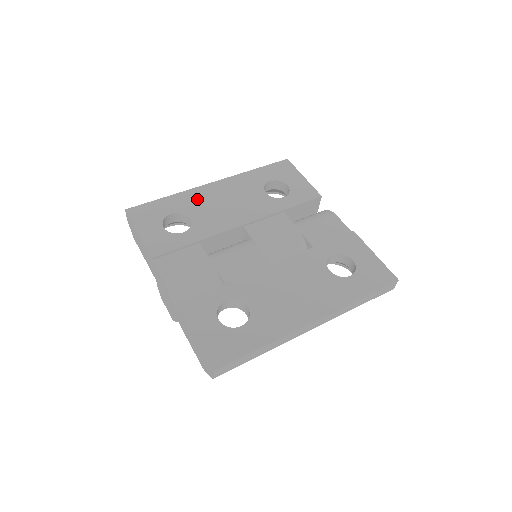
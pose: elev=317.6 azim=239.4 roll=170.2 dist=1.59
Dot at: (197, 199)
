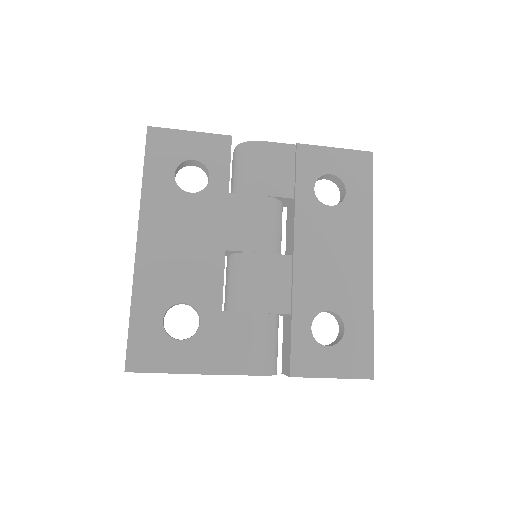
Dot at: (156, 278)
